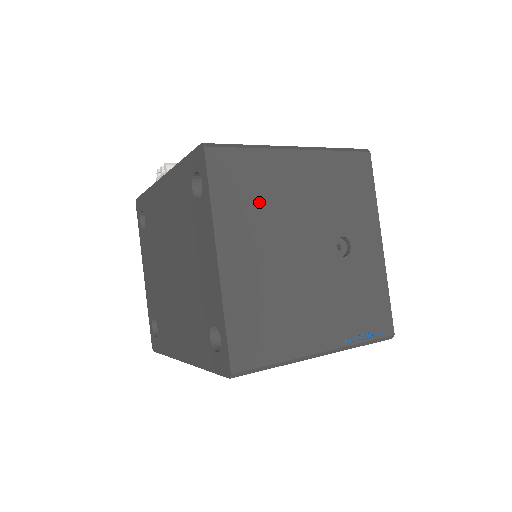
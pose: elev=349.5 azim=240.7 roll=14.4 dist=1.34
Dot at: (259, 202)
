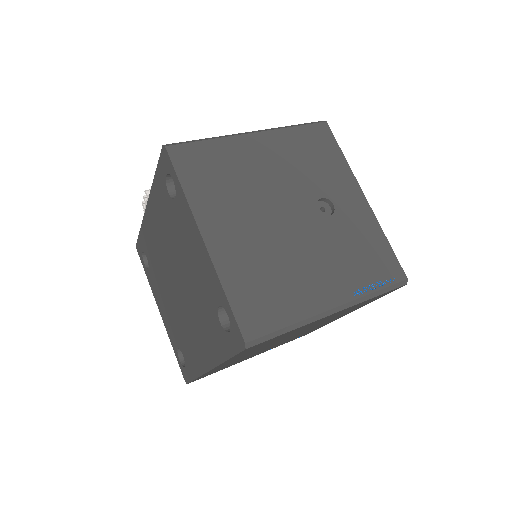
Dot at: (230, 183)
